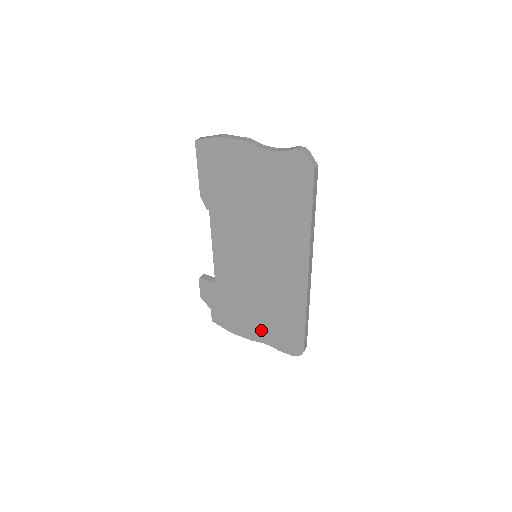
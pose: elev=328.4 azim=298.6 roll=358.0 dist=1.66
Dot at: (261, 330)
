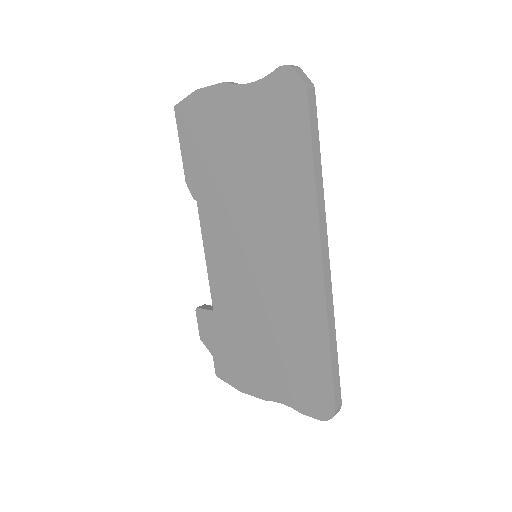
Dot at: (274, 379)
